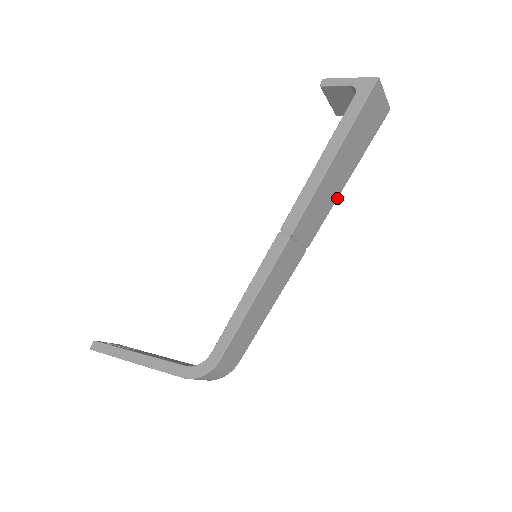
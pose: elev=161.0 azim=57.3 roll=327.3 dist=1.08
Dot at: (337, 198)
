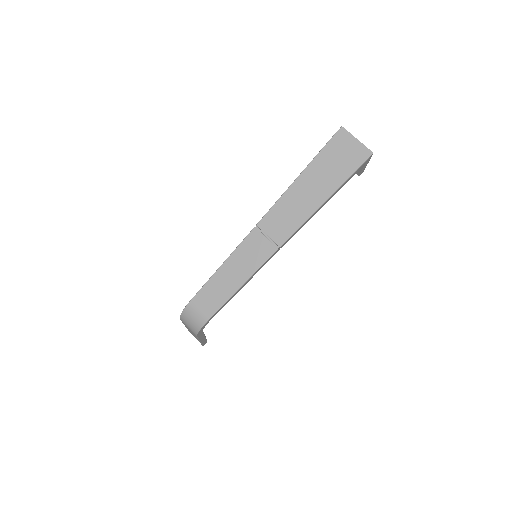
Dot at: (312, 214)
